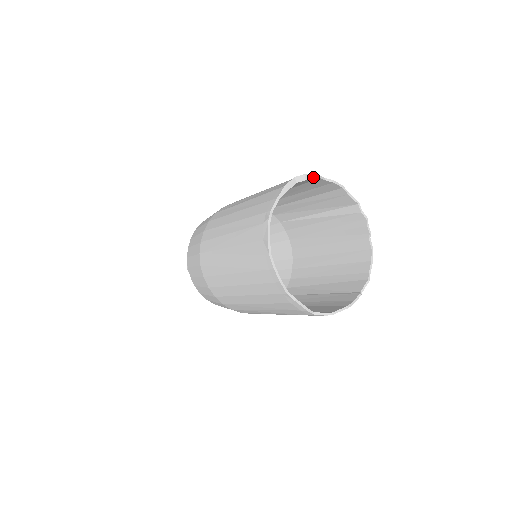
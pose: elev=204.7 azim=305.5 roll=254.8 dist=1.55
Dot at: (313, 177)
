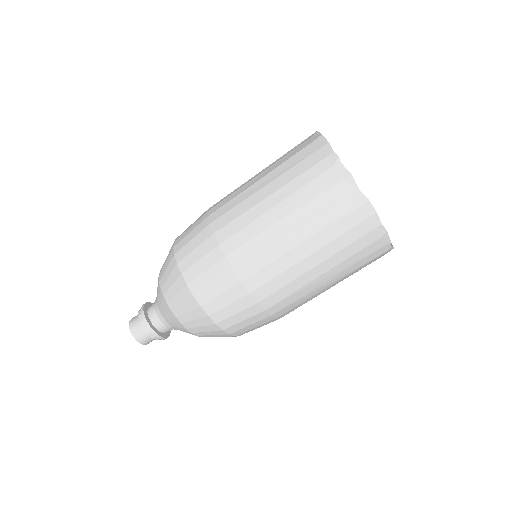
Dot at: occluded
